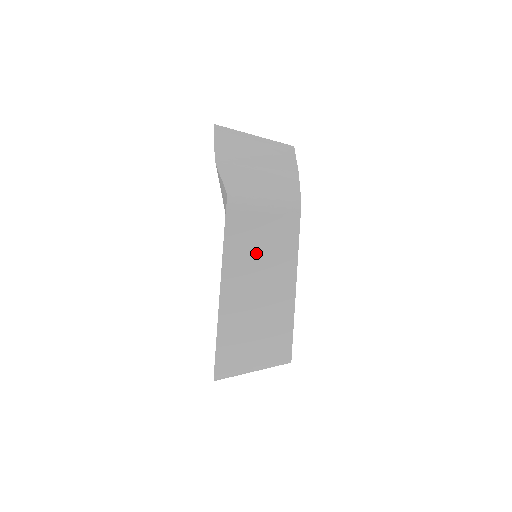
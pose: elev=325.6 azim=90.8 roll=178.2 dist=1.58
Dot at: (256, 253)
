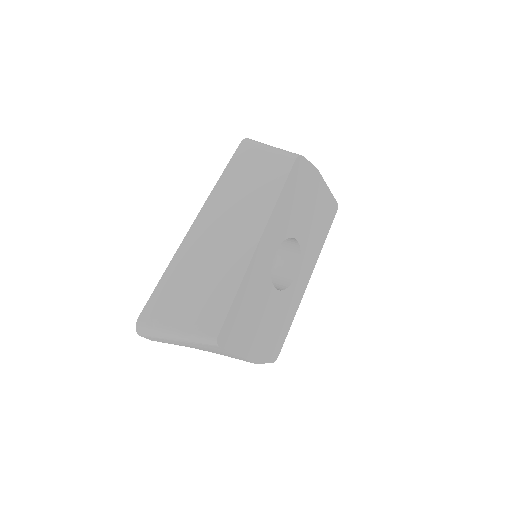
Dot at: (245, 185)
